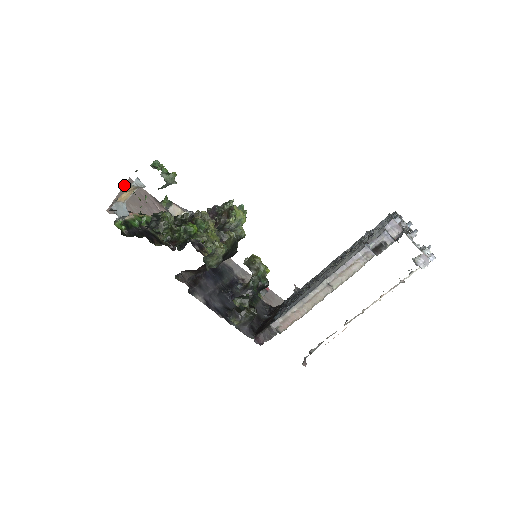
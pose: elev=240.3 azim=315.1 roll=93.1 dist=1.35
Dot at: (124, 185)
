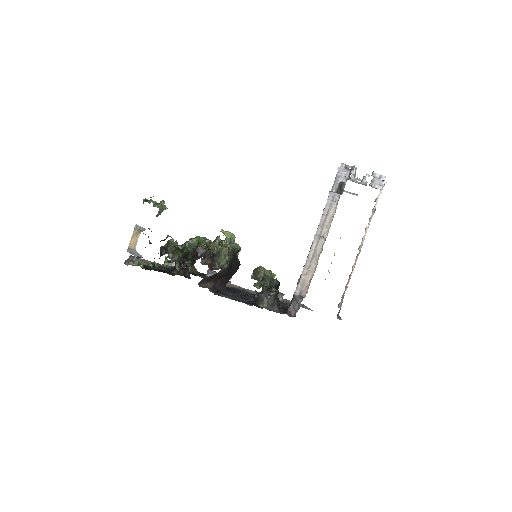
Dot at: (129, 257)
